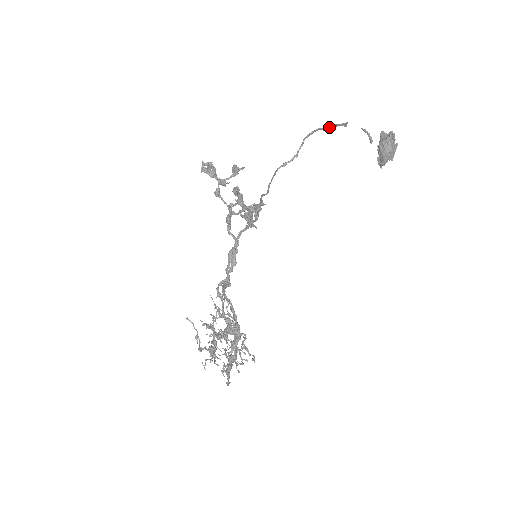
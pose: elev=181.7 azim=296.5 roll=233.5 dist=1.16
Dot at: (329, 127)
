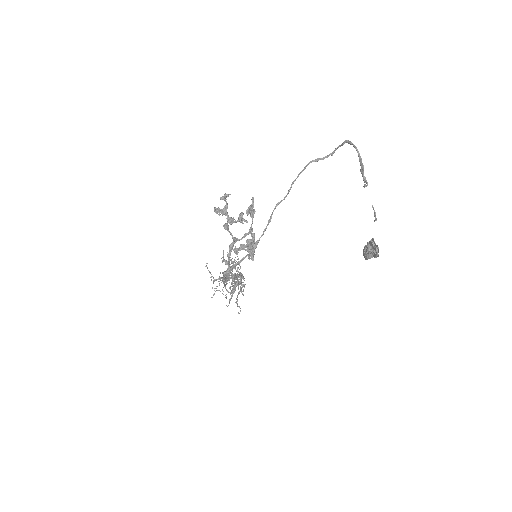
Dot at: occluded
